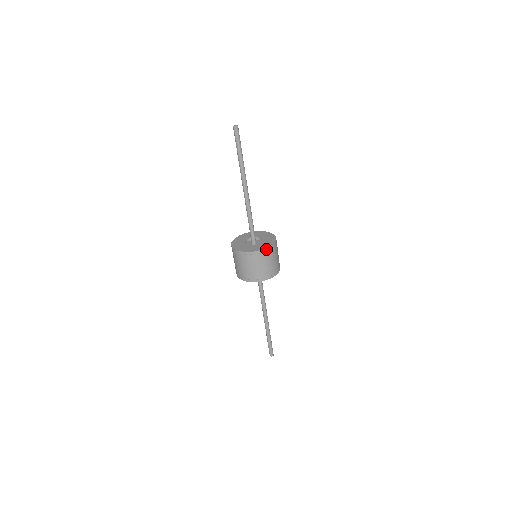
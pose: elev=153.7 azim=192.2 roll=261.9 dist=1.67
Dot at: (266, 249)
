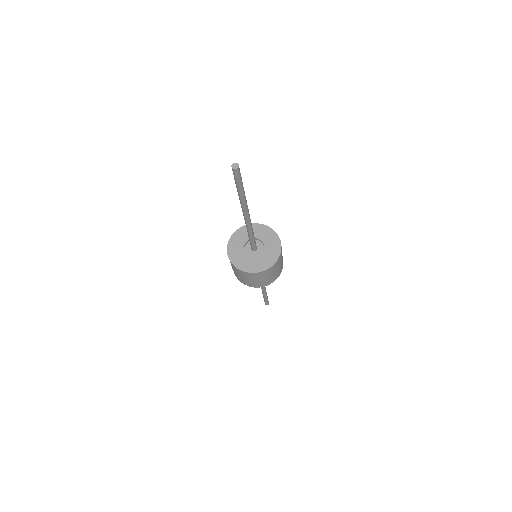
Dot at: (266, 270)
